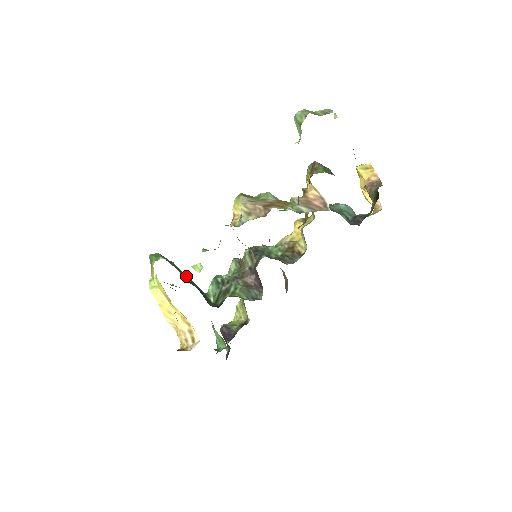
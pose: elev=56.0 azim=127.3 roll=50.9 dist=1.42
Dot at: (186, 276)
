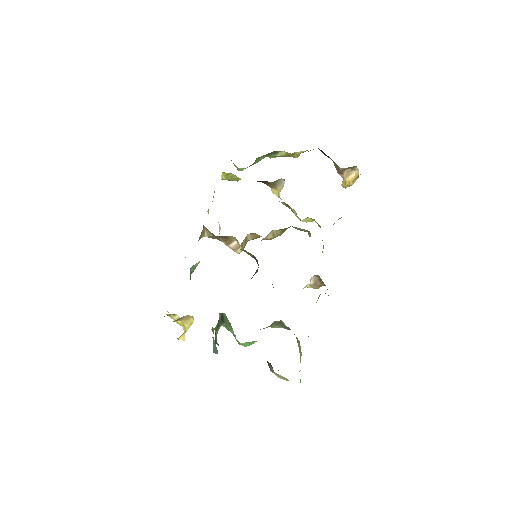
Dot at: occluded
